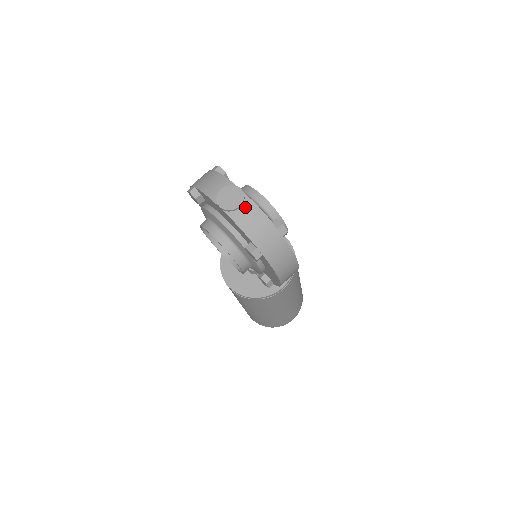
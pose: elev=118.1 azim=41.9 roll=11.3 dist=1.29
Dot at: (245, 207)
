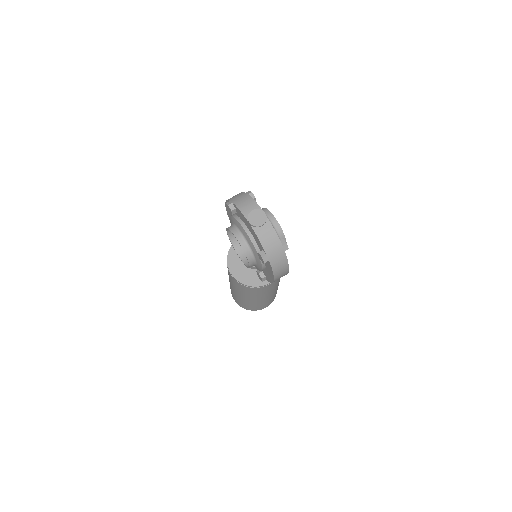
Dot at: (265, 227)
